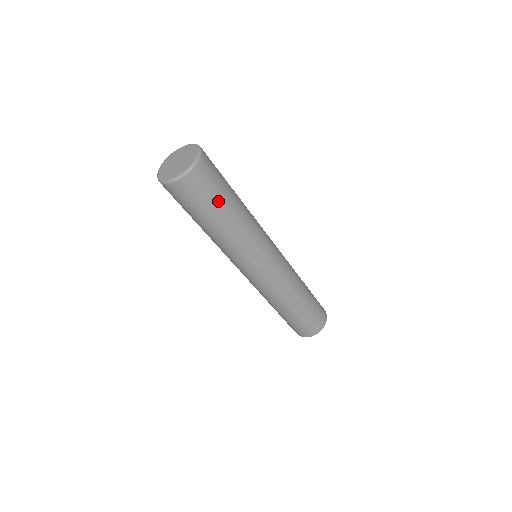
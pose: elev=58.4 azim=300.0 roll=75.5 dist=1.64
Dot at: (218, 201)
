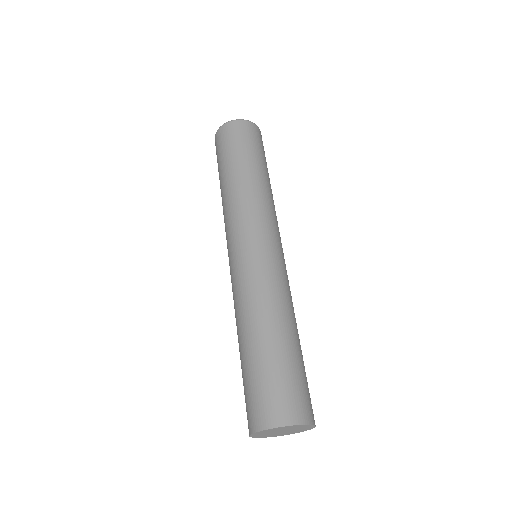
Dot at: (255, 153)
